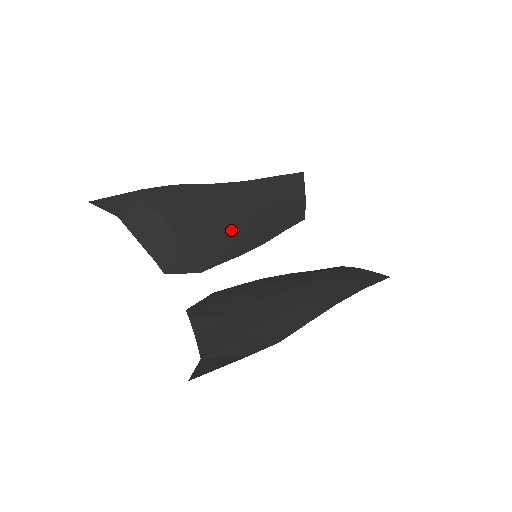
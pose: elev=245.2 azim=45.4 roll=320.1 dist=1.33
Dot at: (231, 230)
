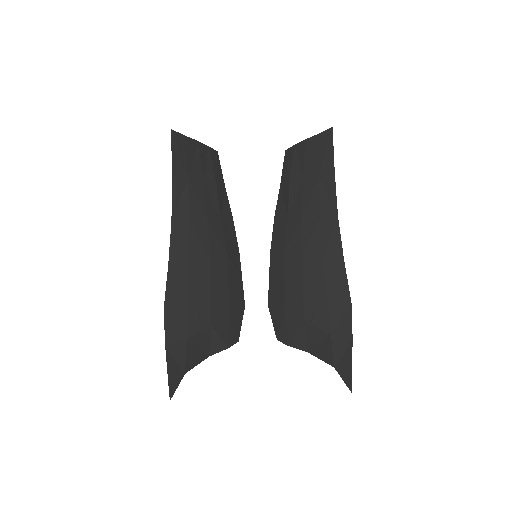
Dot at: (219, 263)
